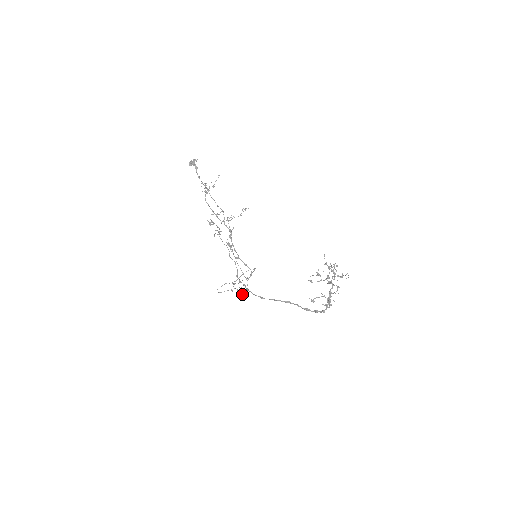
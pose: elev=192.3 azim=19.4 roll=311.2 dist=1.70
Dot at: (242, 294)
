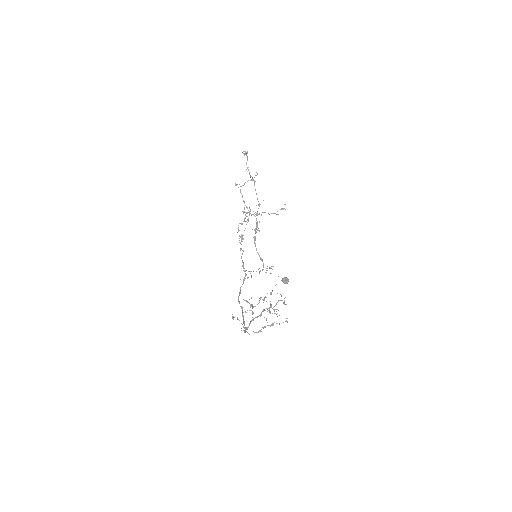
Dot at: (284, 282)
